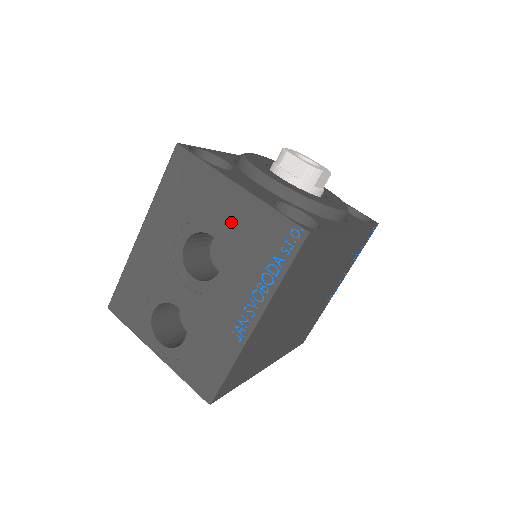
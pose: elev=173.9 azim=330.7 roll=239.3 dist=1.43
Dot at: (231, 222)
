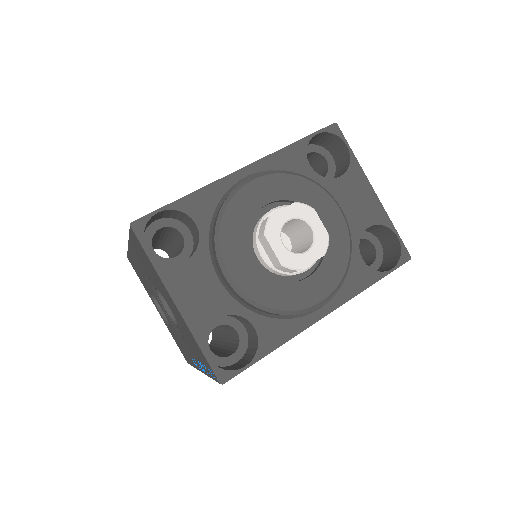
Dot at: (177, 317)
